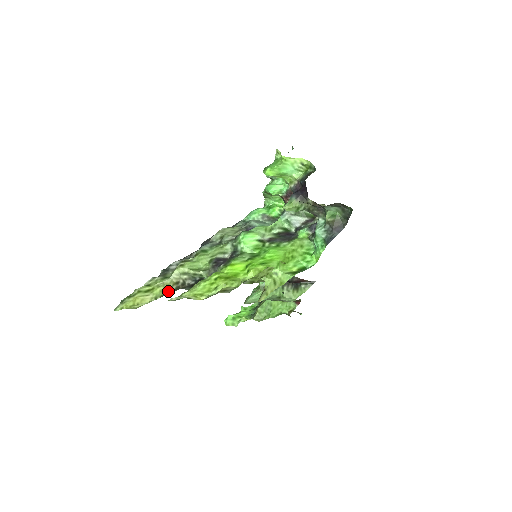
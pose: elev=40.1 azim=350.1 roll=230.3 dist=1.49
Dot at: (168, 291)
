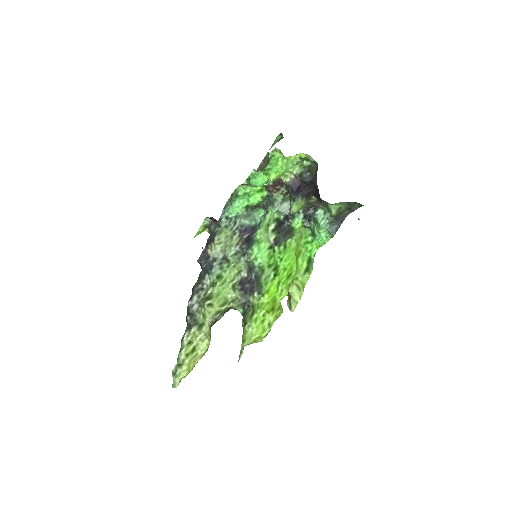
Dot at: occluded
